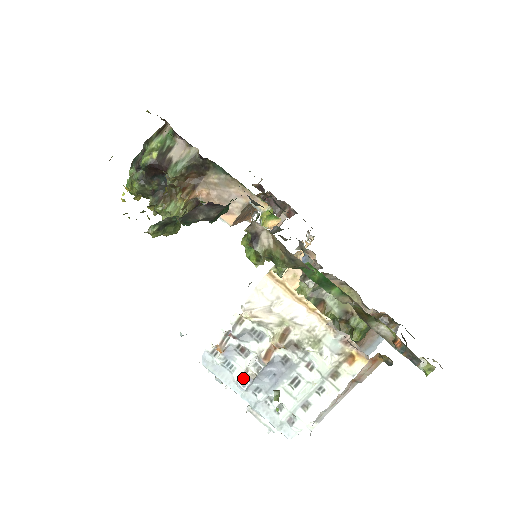
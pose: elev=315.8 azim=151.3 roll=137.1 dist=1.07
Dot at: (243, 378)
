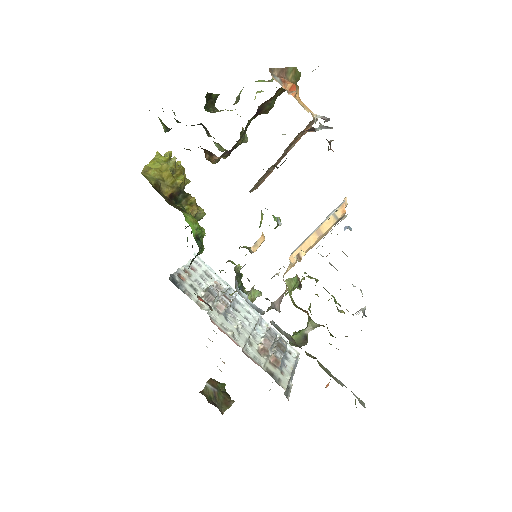
Dot at: occluded
